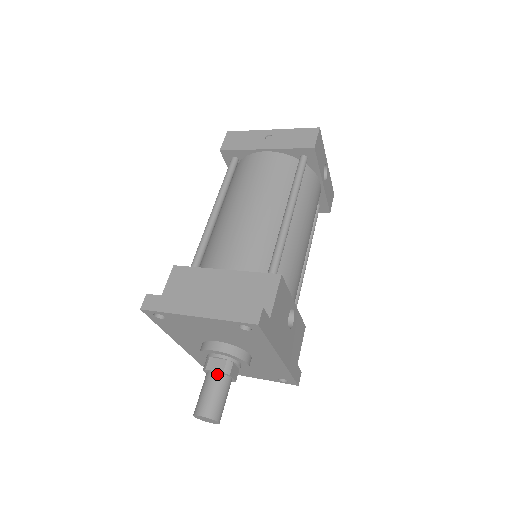
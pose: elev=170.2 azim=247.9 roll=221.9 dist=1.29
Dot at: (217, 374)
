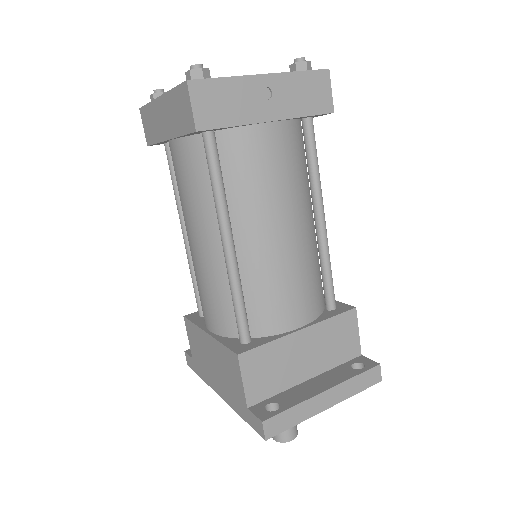
Dot at: occluded
